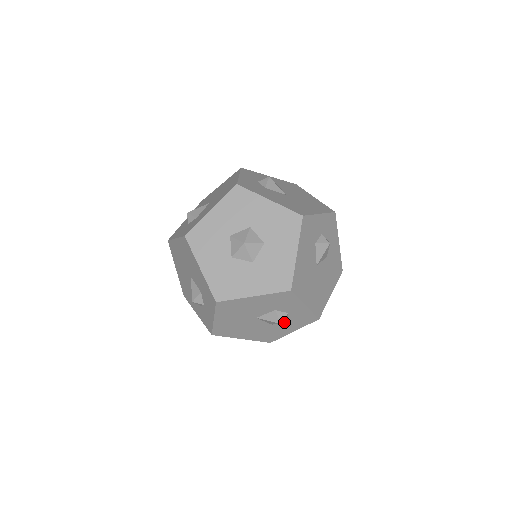
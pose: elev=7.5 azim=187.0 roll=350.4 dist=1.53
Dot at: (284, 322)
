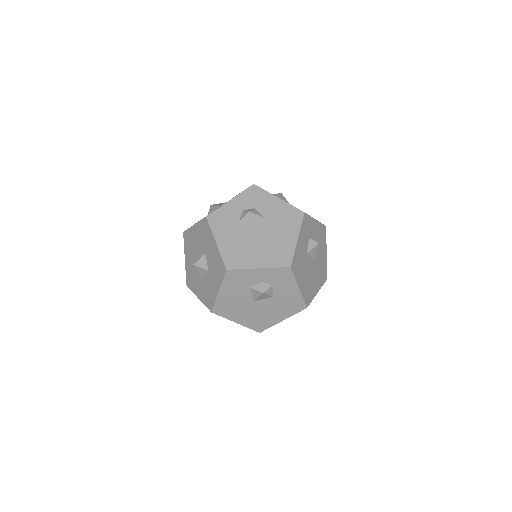
Dot at: occluded
